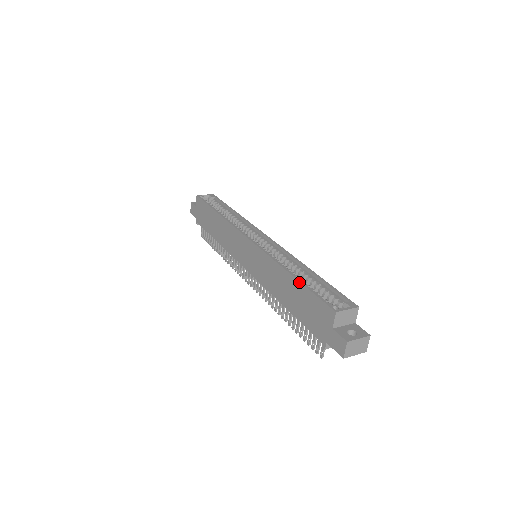
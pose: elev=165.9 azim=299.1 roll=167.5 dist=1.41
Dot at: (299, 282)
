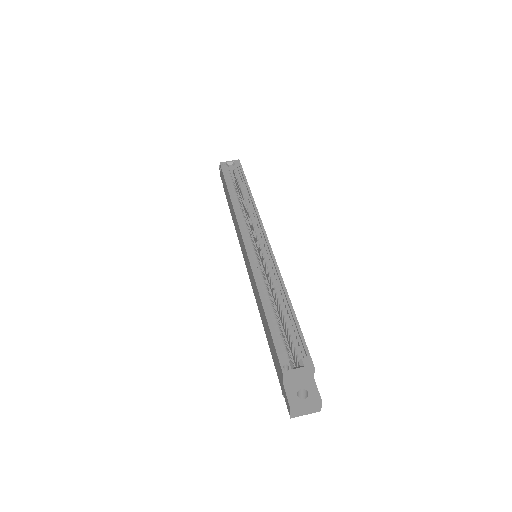
Dot at: (266, 320)
